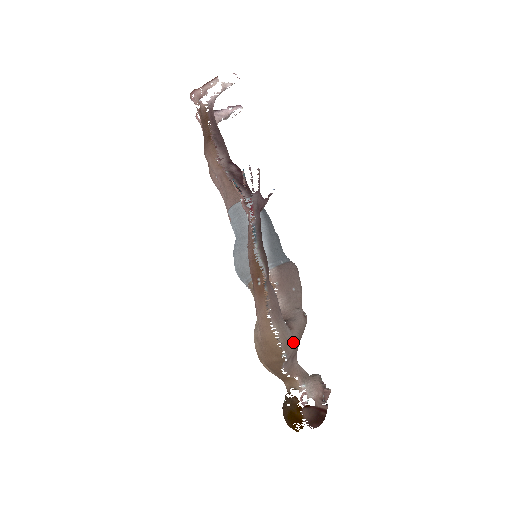
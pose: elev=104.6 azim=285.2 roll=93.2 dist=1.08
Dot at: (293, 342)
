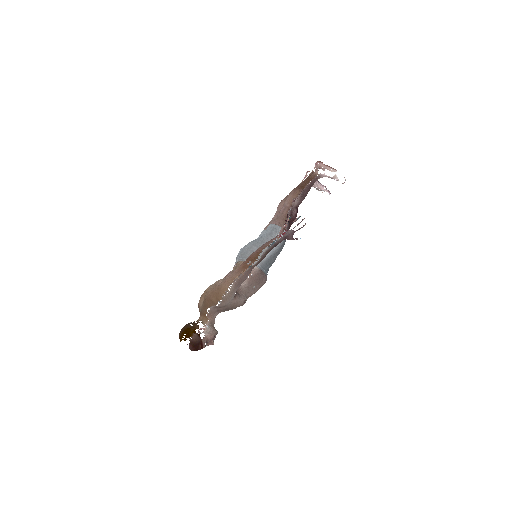
Dot at: (229, 303)
